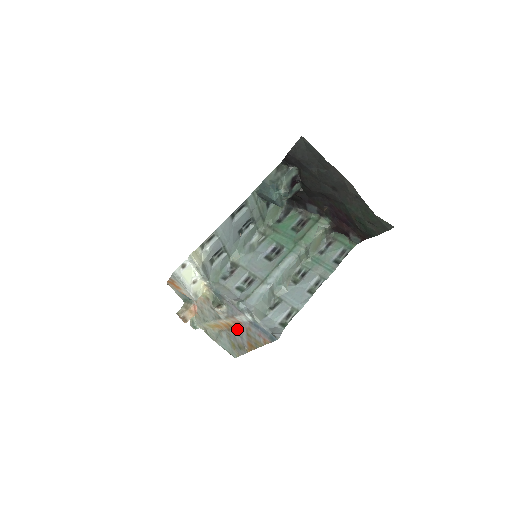
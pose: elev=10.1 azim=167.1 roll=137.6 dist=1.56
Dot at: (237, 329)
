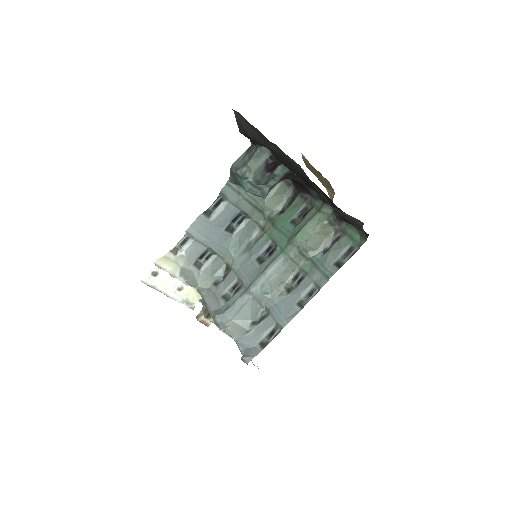
Dot at: occluded
